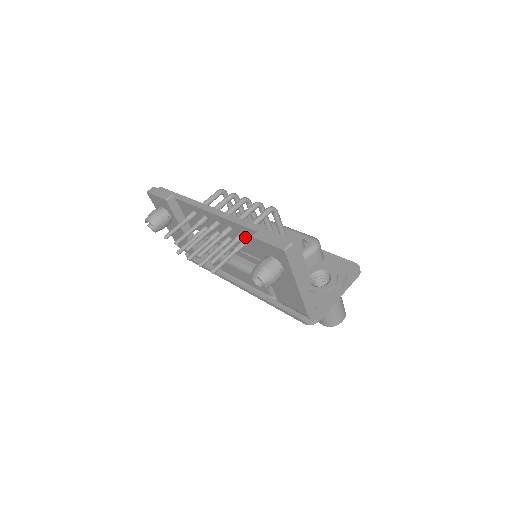
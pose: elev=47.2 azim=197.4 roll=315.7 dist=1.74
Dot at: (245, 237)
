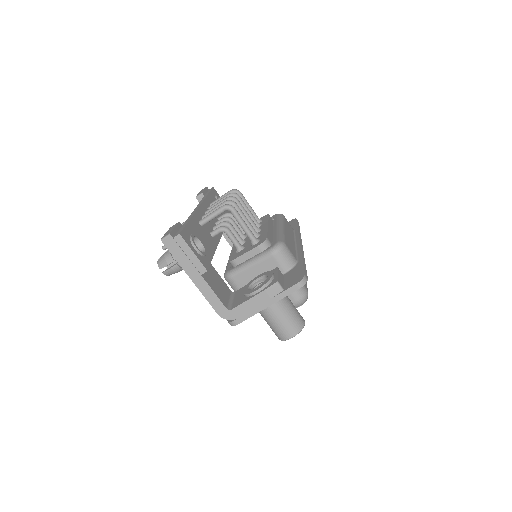
Dot at: occluded
